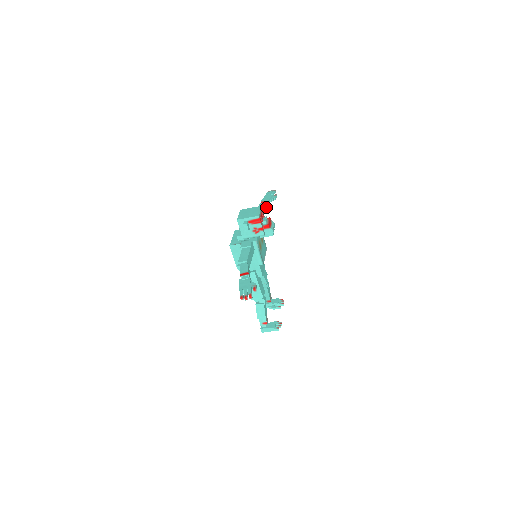
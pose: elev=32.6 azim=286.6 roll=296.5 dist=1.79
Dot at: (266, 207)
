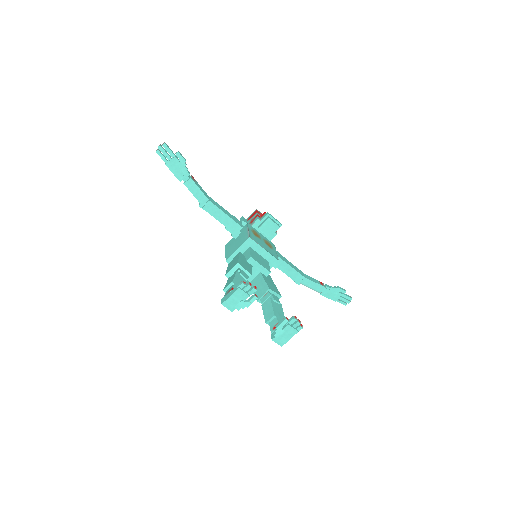
Dot at: (318, 283)
